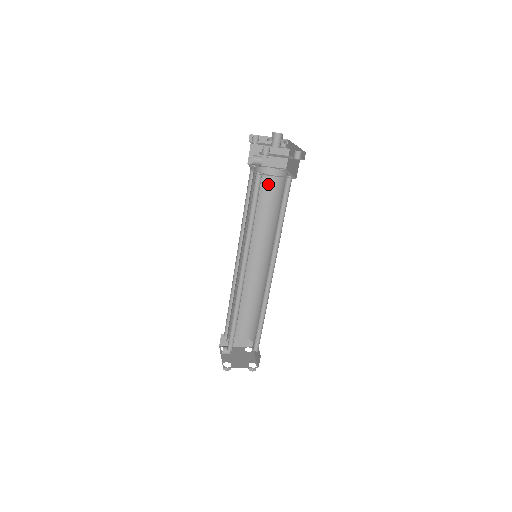
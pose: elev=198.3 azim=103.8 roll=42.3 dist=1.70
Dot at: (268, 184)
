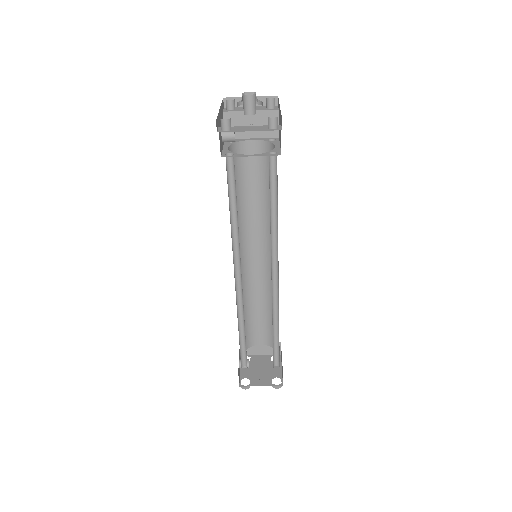
Dot at: (257, 162)
